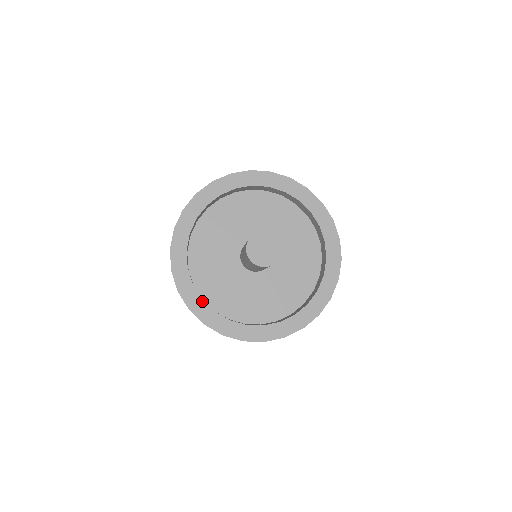
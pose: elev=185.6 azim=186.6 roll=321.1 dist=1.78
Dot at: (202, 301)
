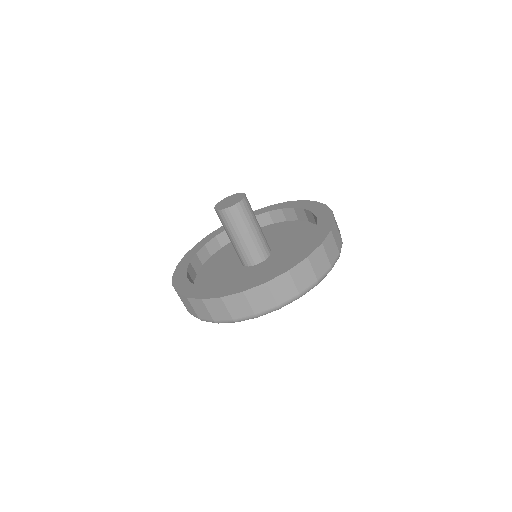
Dot at: (188, 263)
